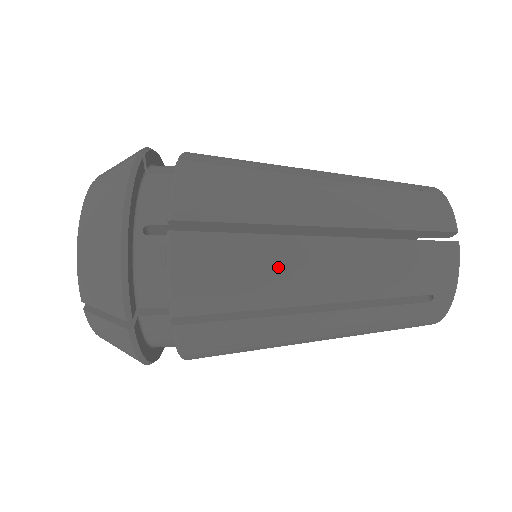
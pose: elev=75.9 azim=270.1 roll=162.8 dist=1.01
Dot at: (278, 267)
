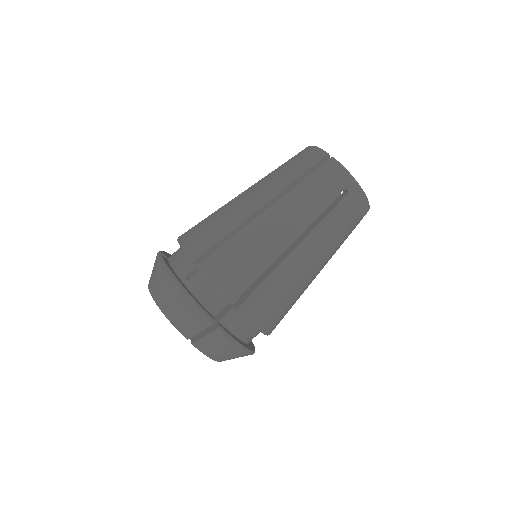
Dot at: (259, 239)
